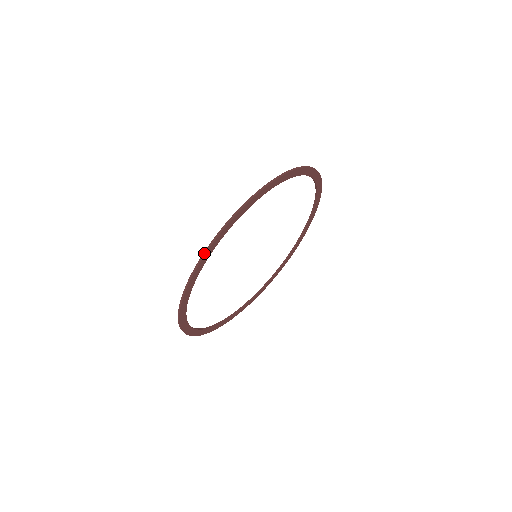
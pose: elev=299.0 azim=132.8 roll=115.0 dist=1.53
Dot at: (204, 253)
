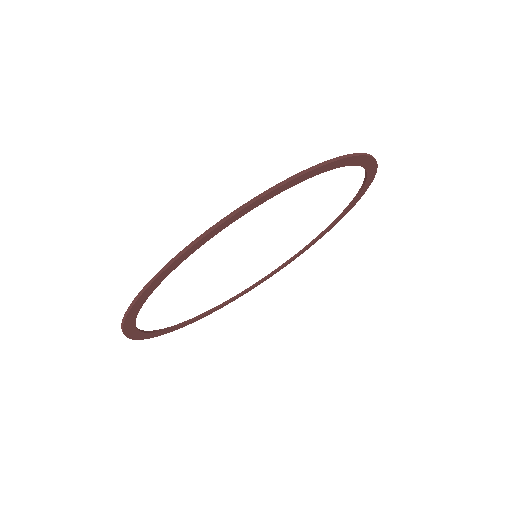
Dot at: (320, 164)
